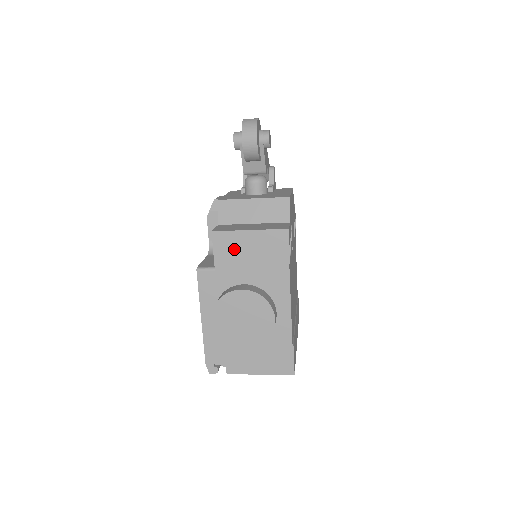
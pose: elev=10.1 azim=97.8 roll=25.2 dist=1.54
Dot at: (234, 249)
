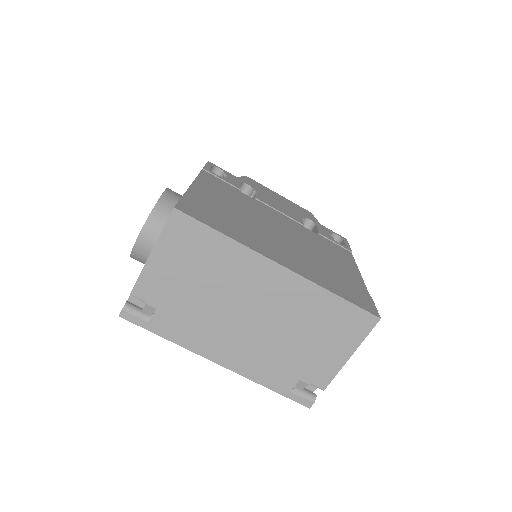
Dot at: occluded
